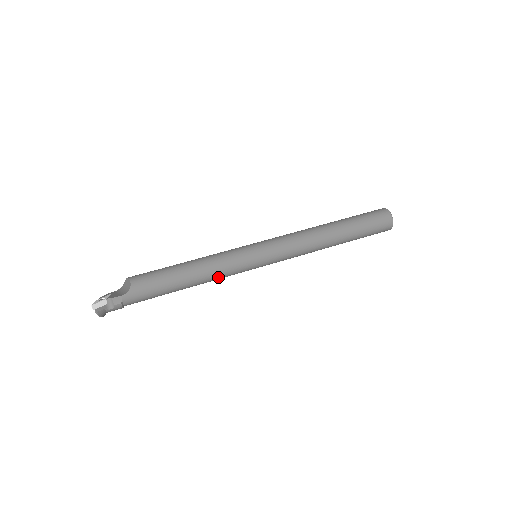
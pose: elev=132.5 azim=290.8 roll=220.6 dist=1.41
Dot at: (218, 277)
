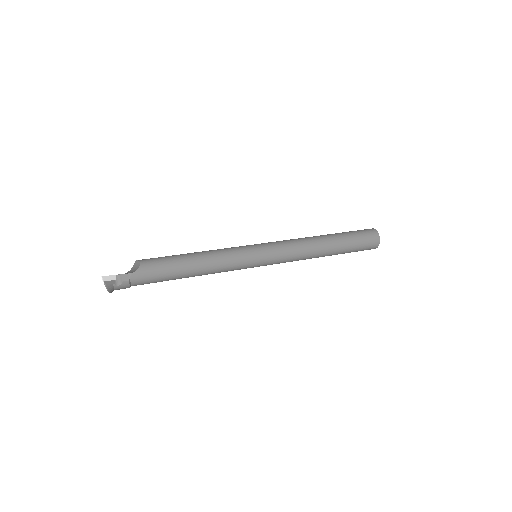
Dot at: (220, 269)
